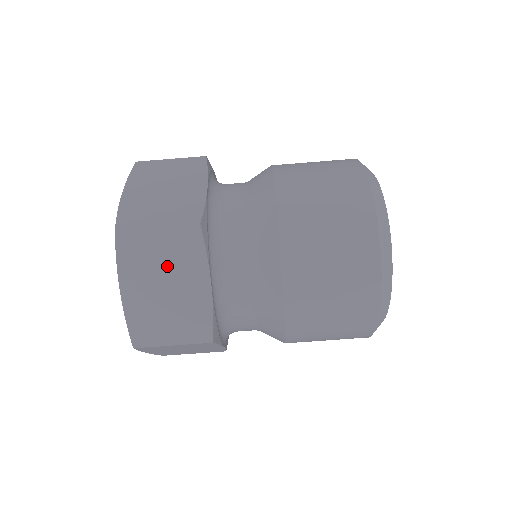
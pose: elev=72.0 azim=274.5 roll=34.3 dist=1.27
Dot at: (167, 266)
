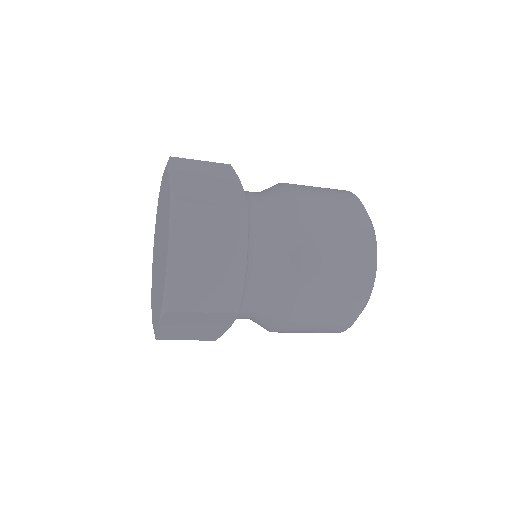
Dot at: (201, 322)
